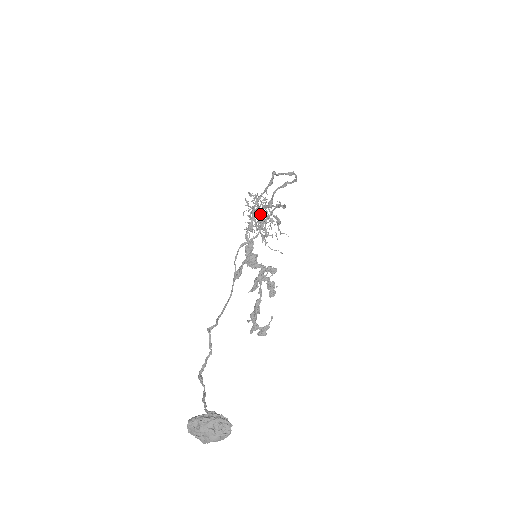
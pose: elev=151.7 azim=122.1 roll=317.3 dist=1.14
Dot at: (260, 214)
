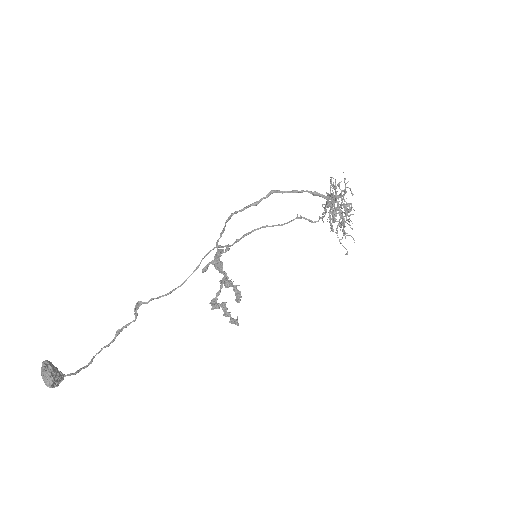
Dot at: occluded
